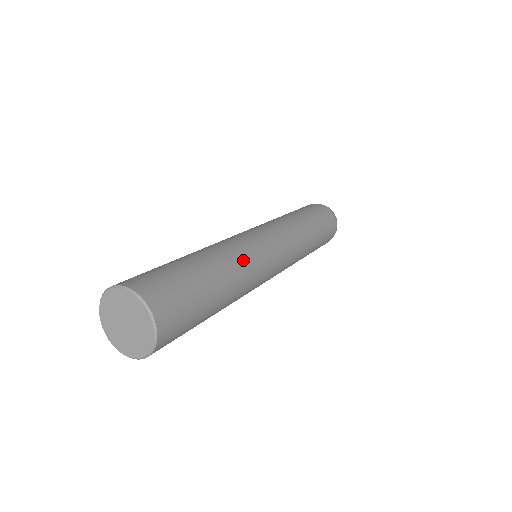
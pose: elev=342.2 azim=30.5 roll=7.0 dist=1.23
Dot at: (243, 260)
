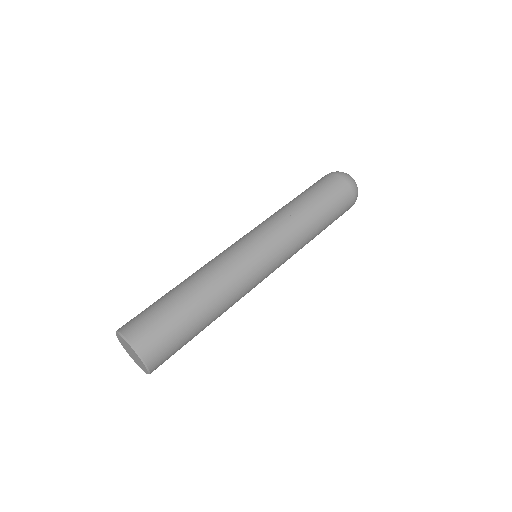
Dot at: (235, 297)
